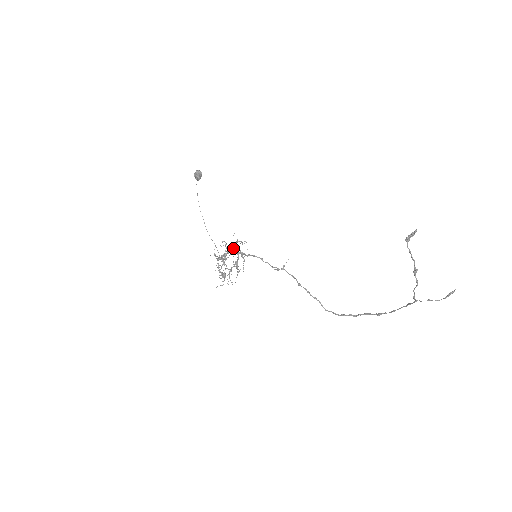
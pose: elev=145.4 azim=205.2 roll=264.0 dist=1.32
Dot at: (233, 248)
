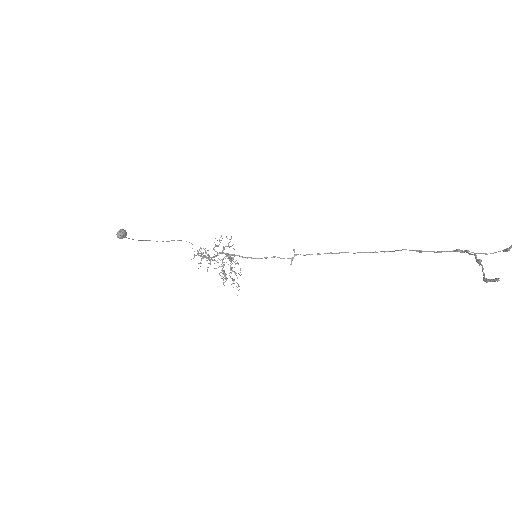
Dot at: occluded
